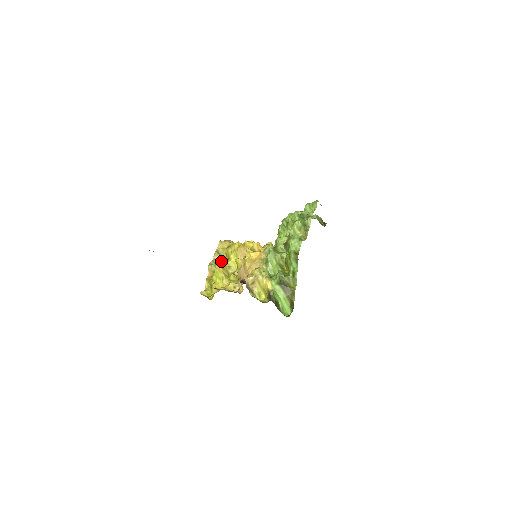
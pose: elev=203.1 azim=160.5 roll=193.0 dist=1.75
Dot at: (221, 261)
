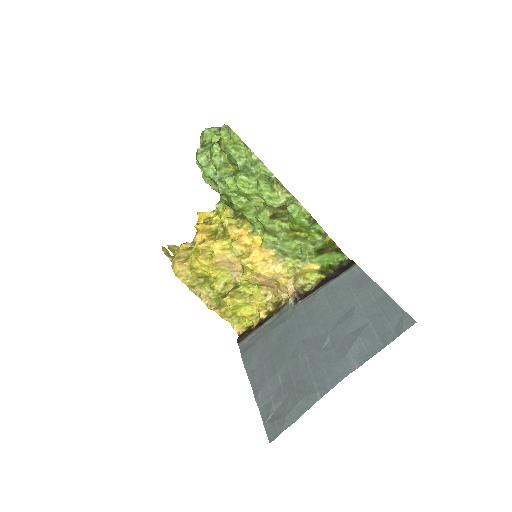
Dot at: (208, 289)
